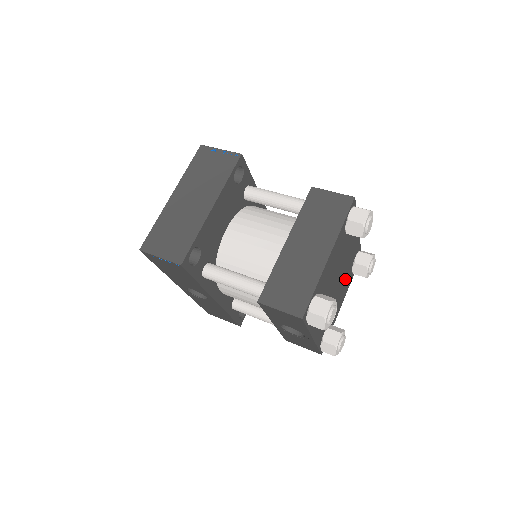
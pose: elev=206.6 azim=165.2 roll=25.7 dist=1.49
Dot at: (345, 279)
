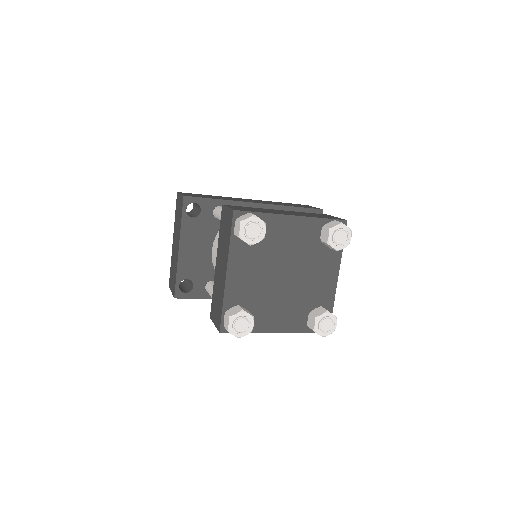
Dot at: (314, 261)
